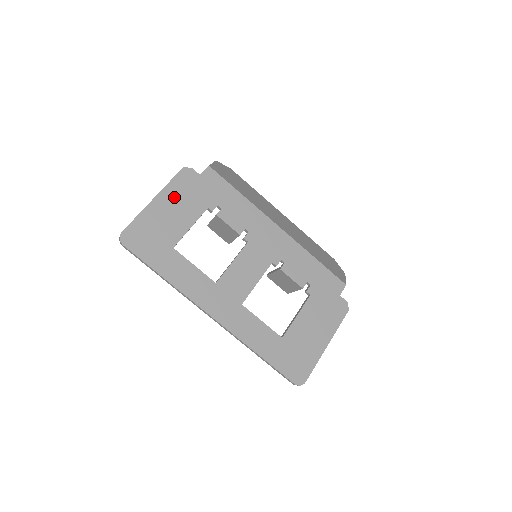
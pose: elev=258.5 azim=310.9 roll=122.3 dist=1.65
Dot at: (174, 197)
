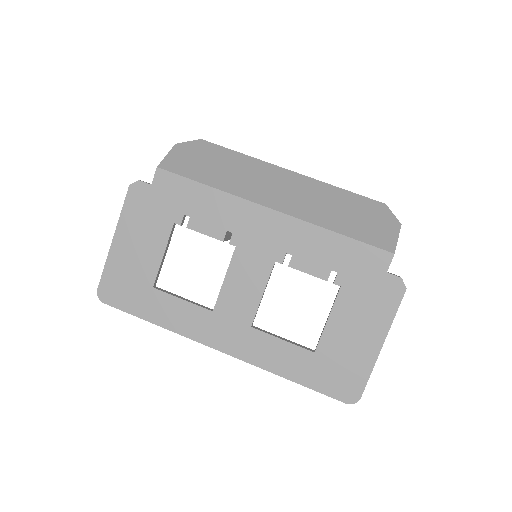
Dot at: (133, 227)
